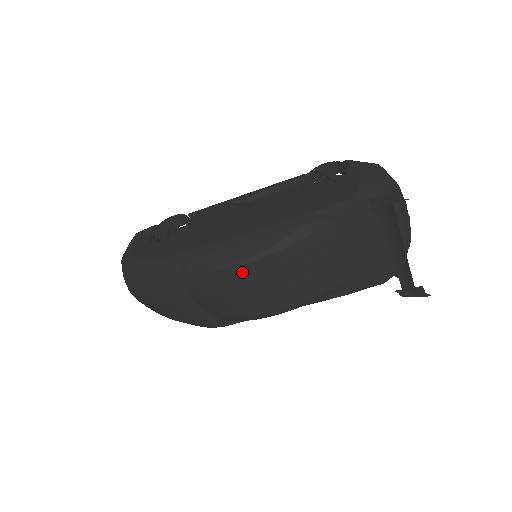
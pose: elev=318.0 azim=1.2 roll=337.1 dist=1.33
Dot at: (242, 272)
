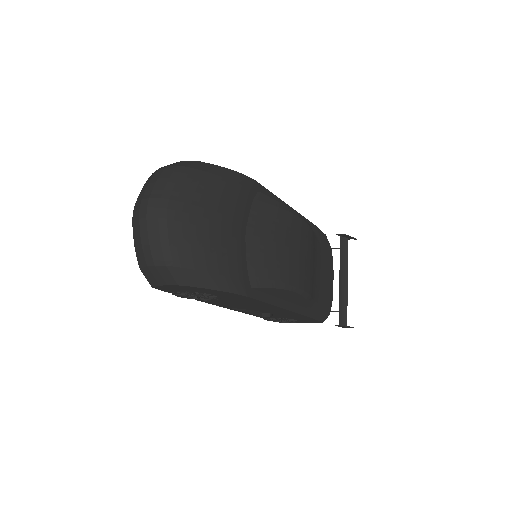
Dot at: (300, 225)
